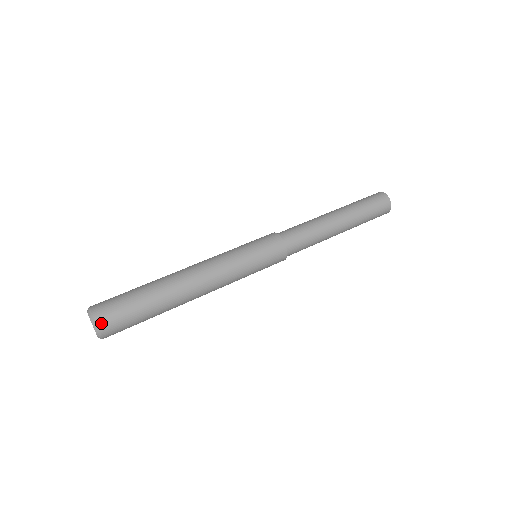
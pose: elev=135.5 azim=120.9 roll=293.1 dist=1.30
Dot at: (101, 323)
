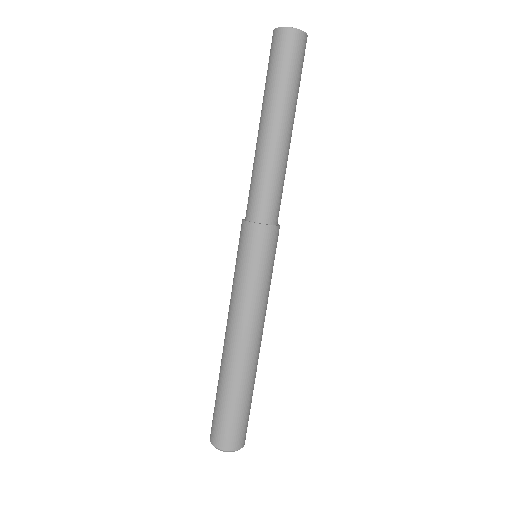
Dot at: (245, 438)
